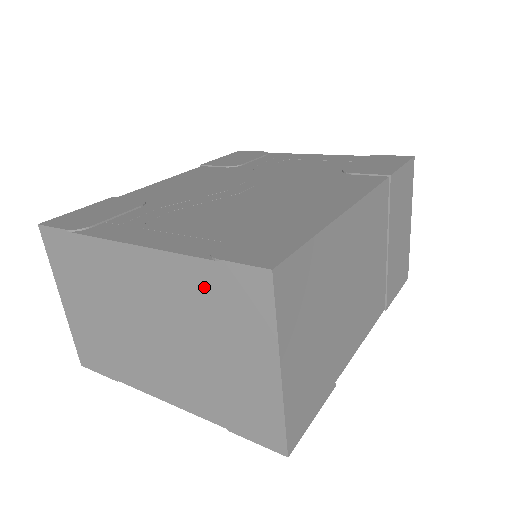
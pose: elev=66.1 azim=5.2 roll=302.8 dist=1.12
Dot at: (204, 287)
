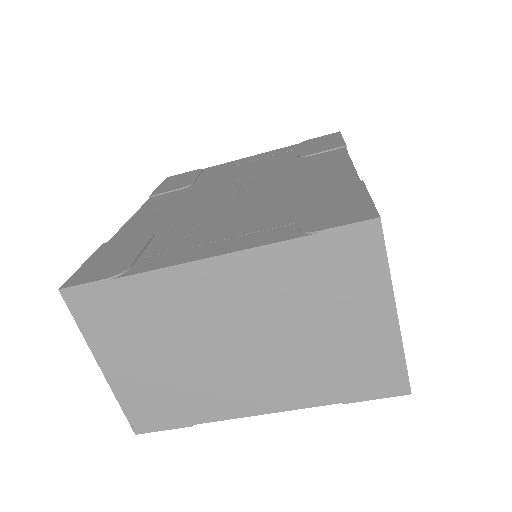
Dot at: (304, 266)
